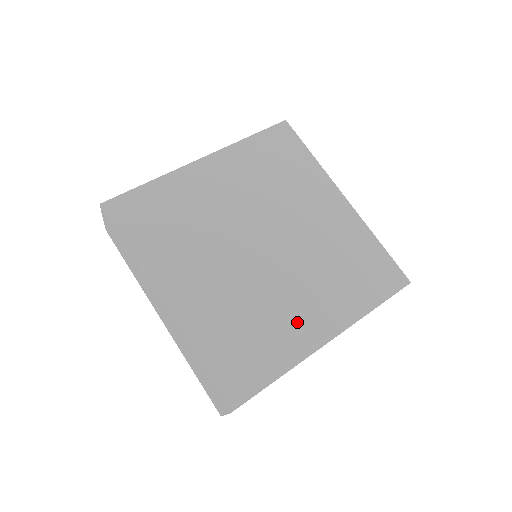
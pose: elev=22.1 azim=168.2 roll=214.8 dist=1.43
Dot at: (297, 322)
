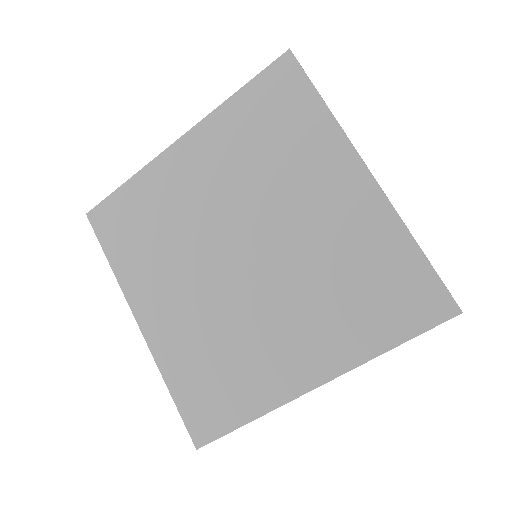
Dot at: (276, 359)
